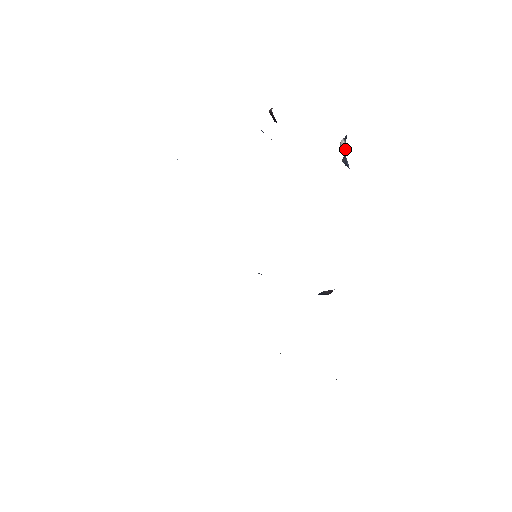
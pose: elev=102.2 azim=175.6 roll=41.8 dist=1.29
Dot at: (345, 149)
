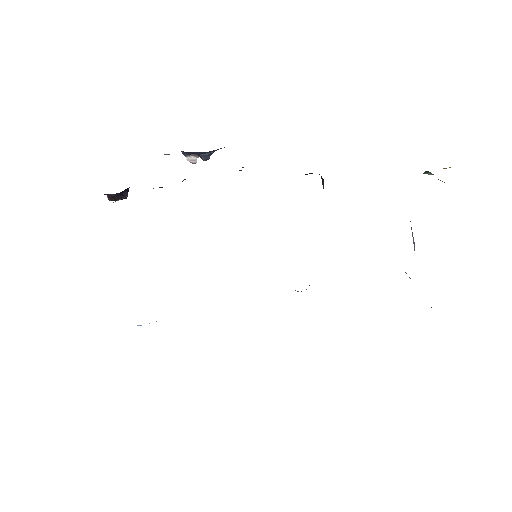
Dot at: (196, 158)
